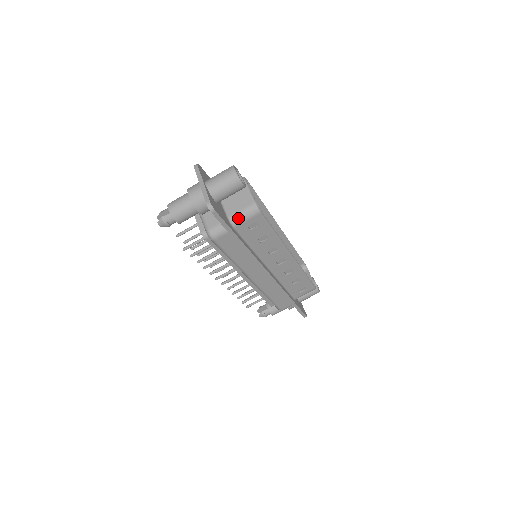
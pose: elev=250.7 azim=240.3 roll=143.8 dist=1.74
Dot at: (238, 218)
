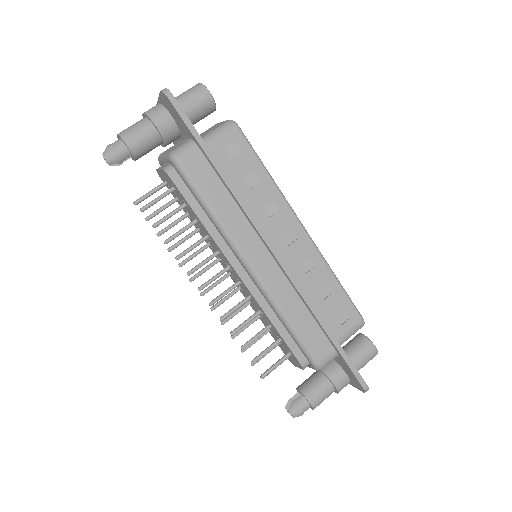
Dot at: (210, 136)
